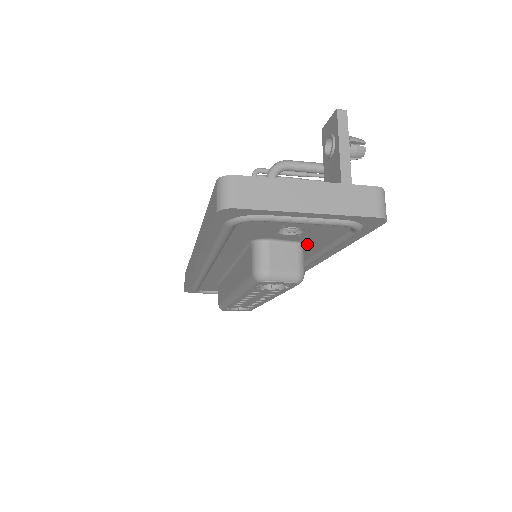
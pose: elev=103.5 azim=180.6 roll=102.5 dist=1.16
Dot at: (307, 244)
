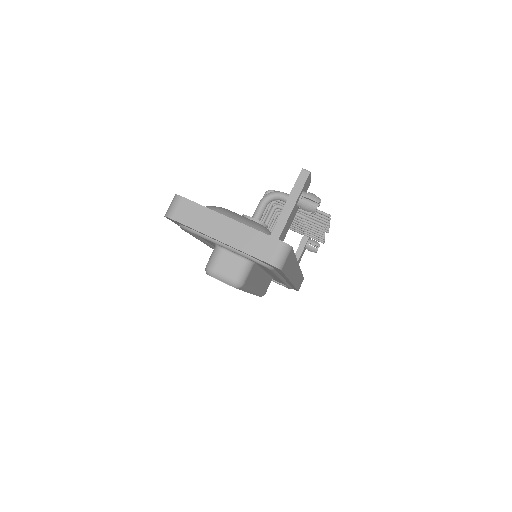
Dot at: occluded
